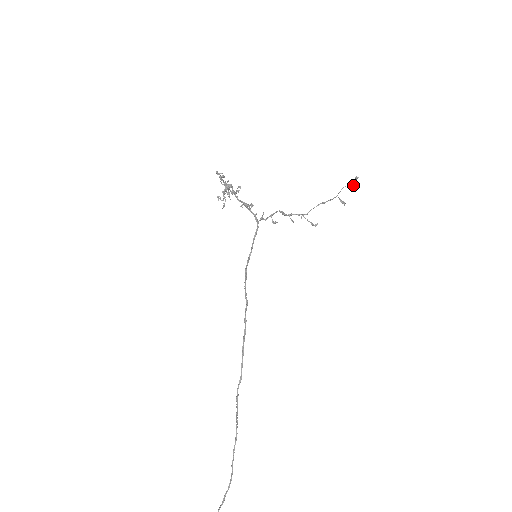
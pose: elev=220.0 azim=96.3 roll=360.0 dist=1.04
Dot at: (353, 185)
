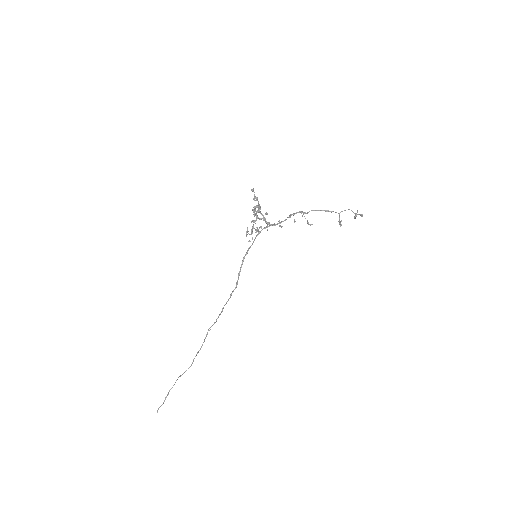
Dot at: occluded
